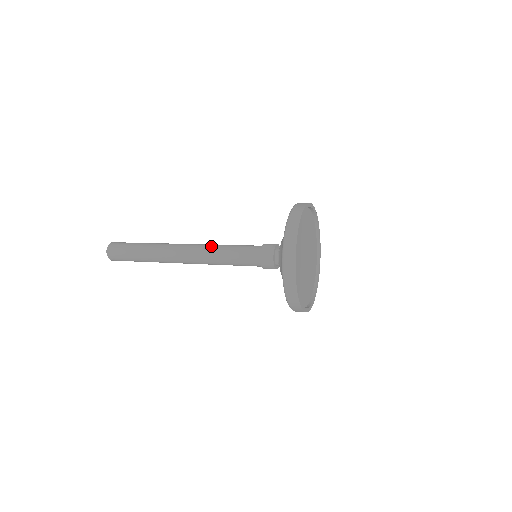
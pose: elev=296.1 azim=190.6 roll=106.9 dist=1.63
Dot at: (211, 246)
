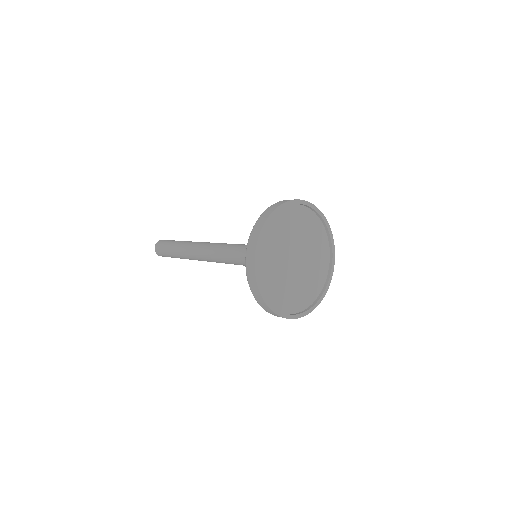
Dot at: (224, 243)
